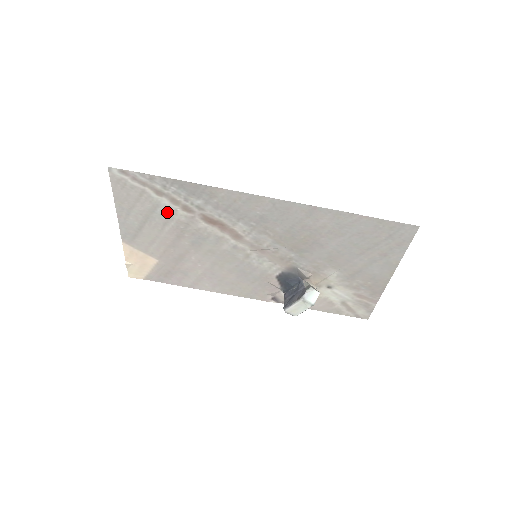
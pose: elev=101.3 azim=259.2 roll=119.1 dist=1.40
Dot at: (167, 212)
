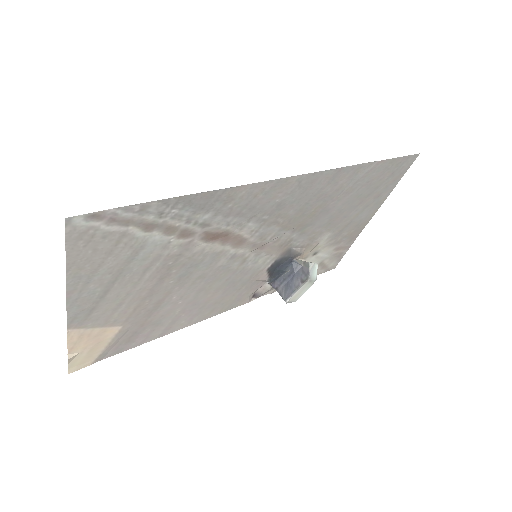
Dot at: (154, 251)
